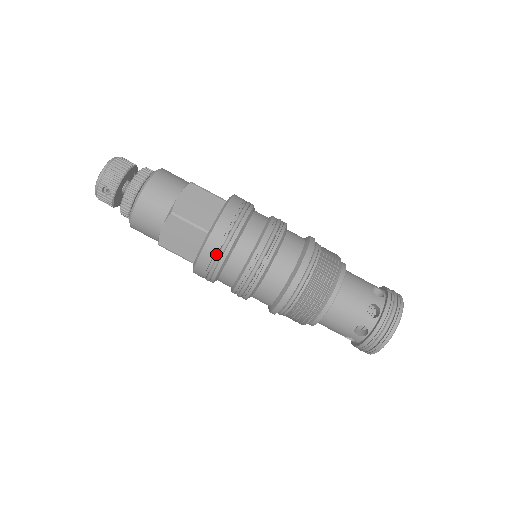
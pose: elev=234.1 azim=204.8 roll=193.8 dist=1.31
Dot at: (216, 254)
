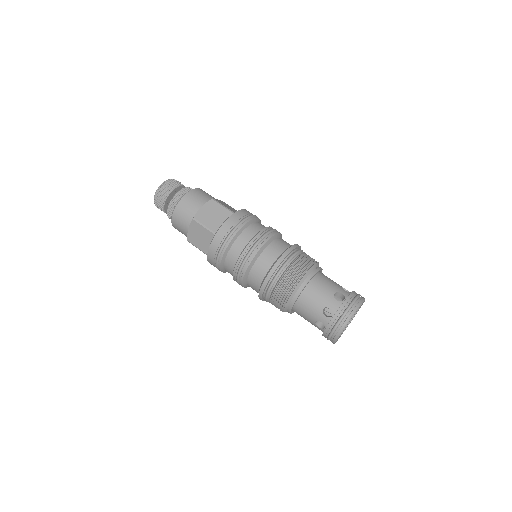
Dot at: occluded
